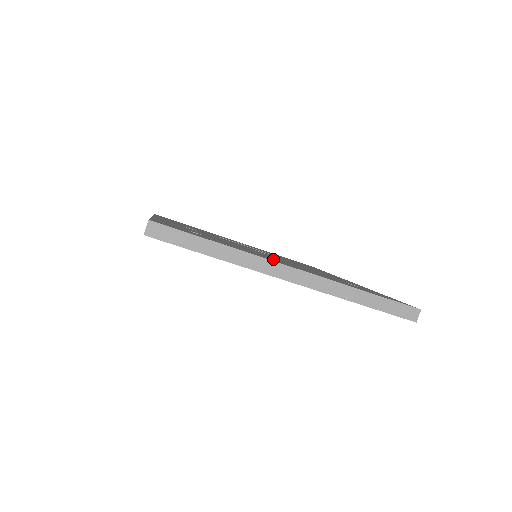
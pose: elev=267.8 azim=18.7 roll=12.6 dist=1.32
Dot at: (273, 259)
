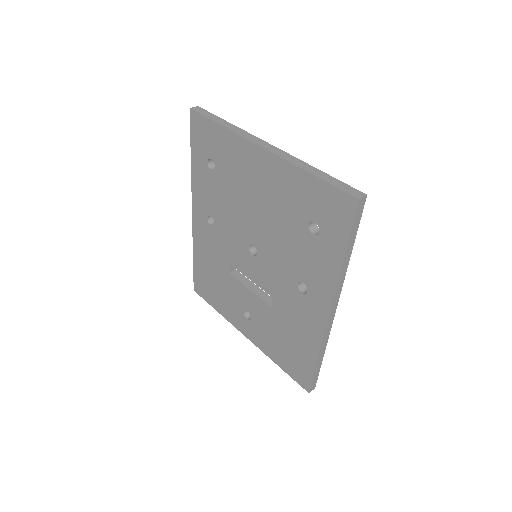
Dot at: occluded
